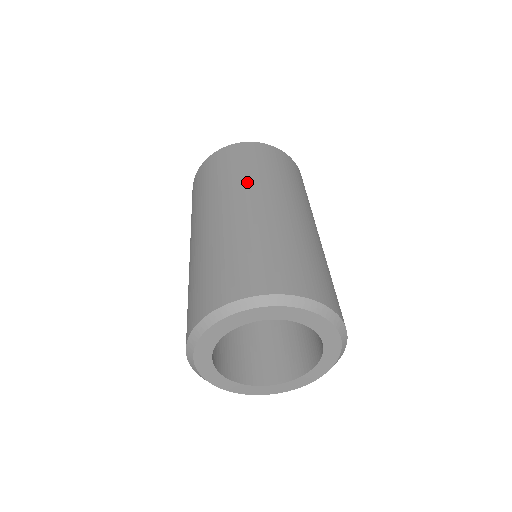
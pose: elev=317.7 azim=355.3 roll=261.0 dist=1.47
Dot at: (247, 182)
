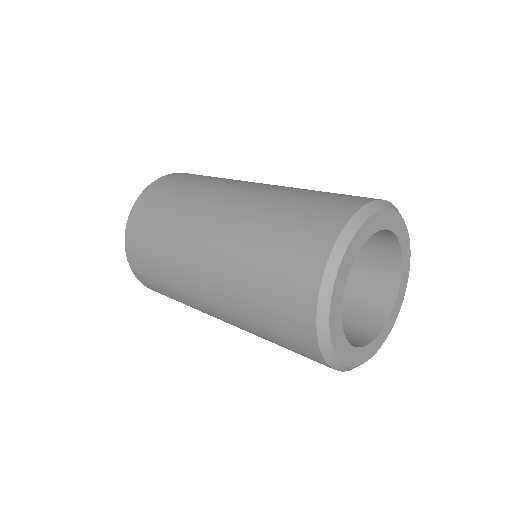
Dot at: (203, 193)
